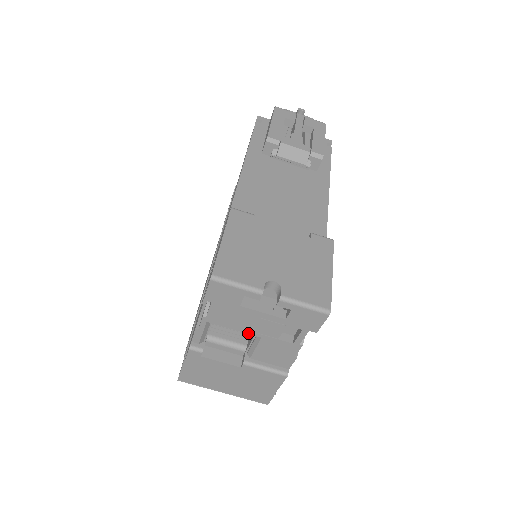
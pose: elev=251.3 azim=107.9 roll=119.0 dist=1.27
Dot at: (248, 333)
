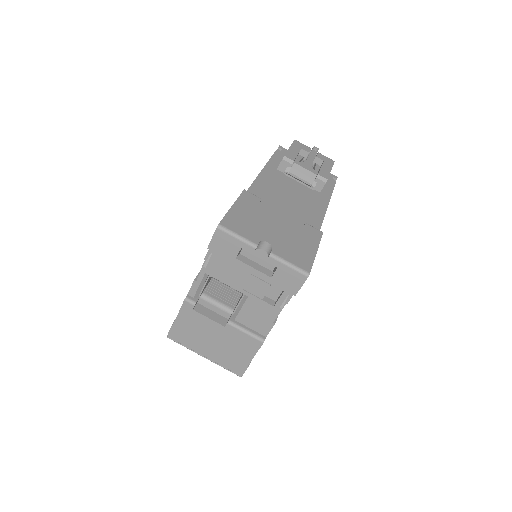
Dot at: (238, 290)
